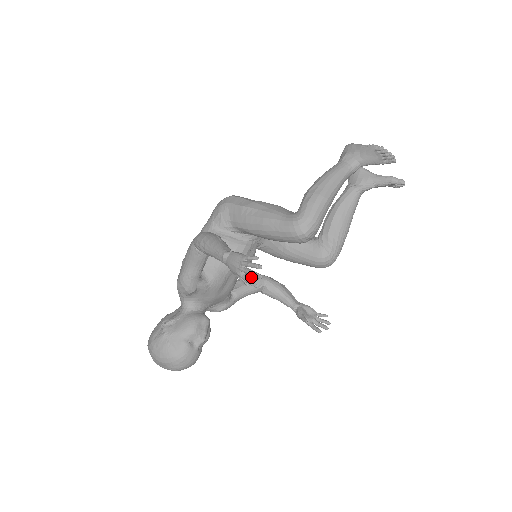
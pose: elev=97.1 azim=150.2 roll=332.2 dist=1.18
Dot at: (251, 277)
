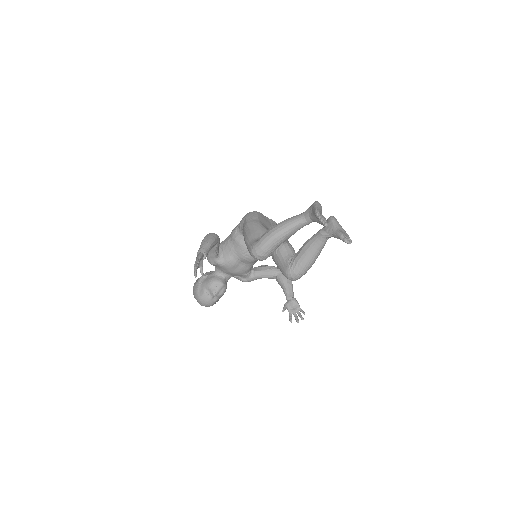
Dot at: (271, 267)
